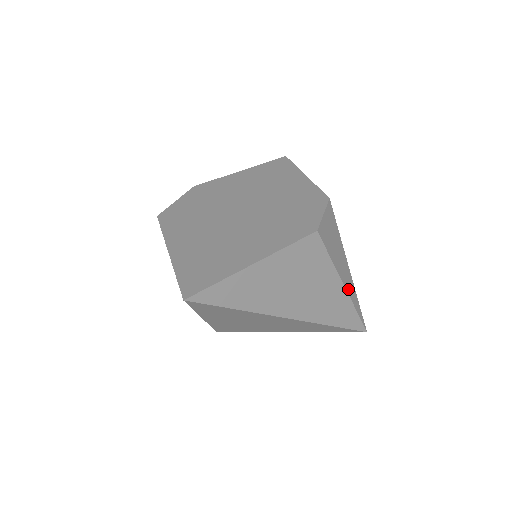
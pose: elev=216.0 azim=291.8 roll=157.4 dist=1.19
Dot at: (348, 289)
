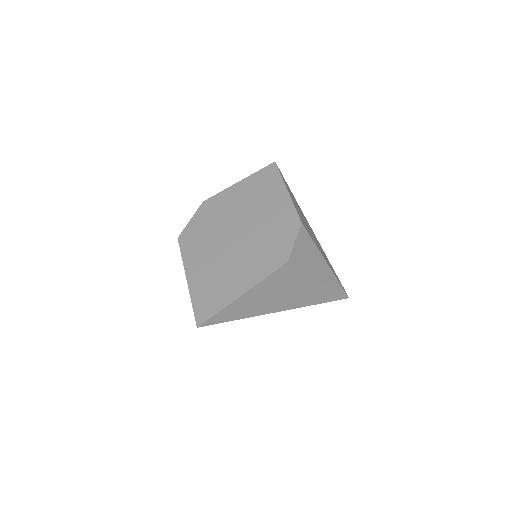
Dot at: (325, 280)
